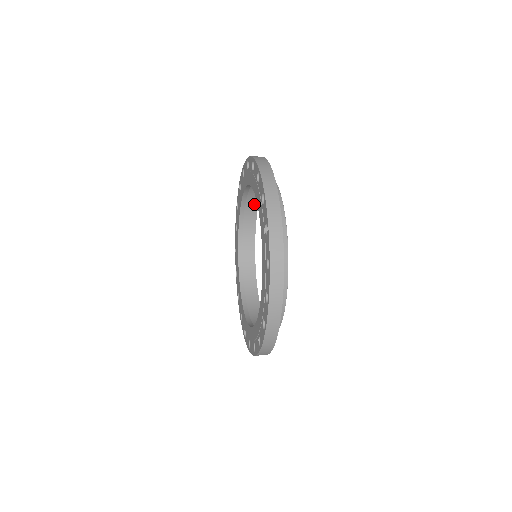
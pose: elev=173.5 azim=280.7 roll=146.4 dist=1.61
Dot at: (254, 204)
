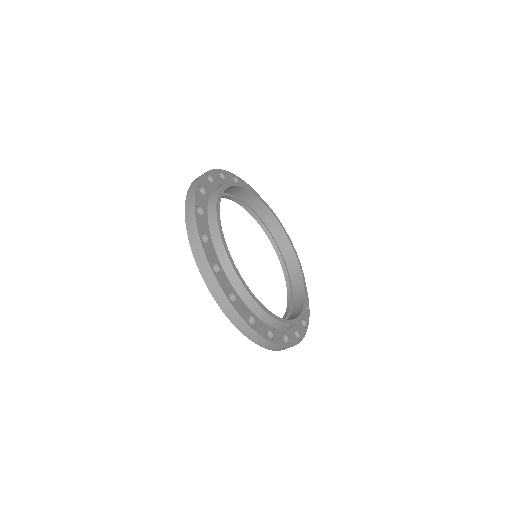
Dot at: (300, 287)
